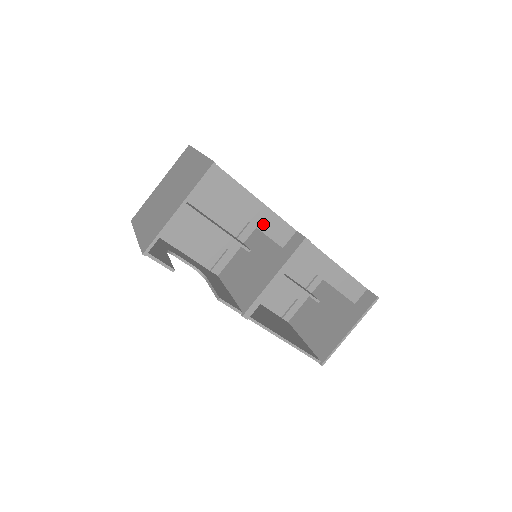
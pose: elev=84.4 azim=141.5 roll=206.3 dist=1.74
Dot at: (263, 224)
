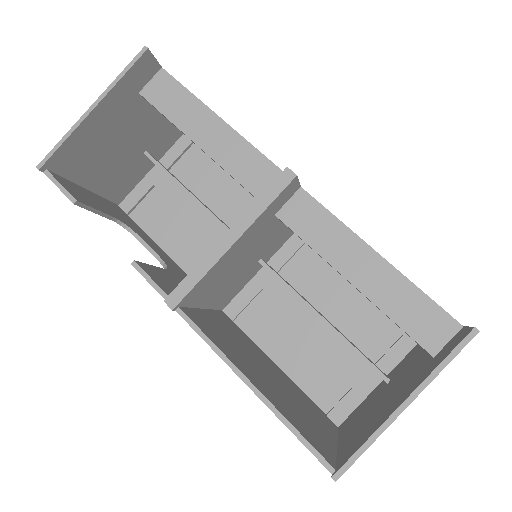
Dot at: (232, 162)
